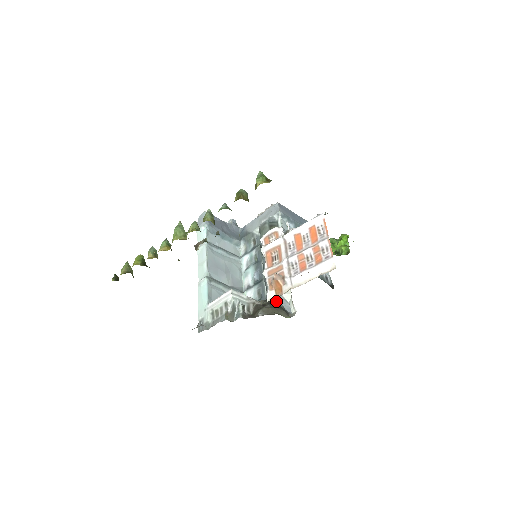
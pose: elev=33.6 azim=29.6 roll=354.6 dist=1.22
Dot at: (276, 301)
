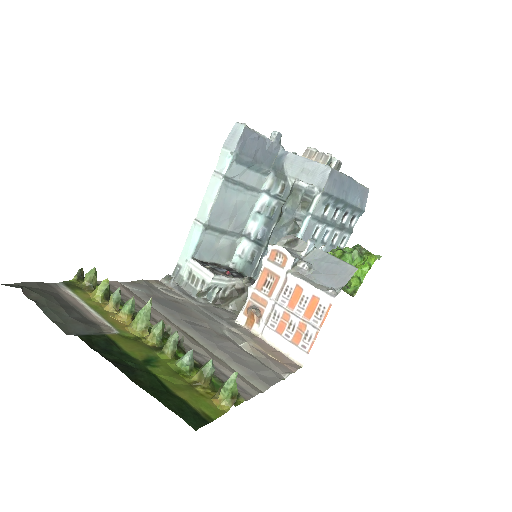
Dot at: occluded
